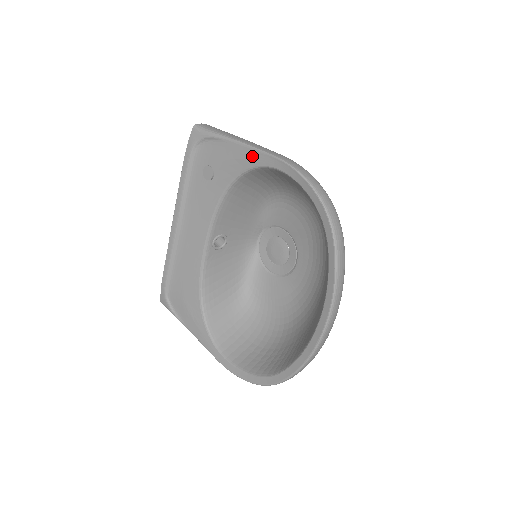
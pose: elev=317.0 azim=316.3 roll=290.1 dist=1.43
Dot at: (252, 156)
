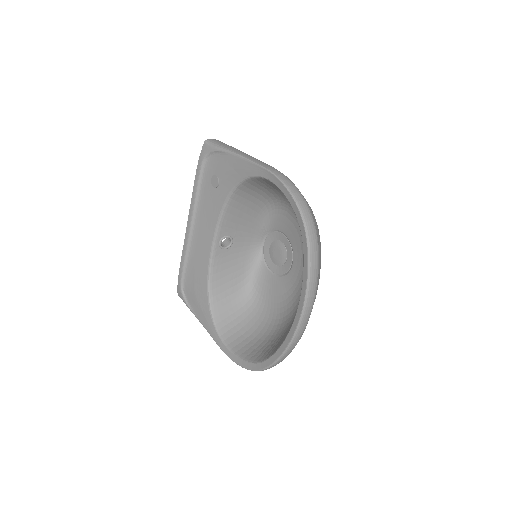
Dot at: (247, 167)
